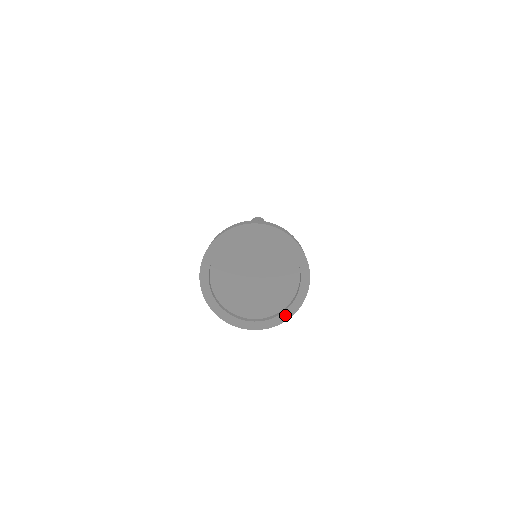
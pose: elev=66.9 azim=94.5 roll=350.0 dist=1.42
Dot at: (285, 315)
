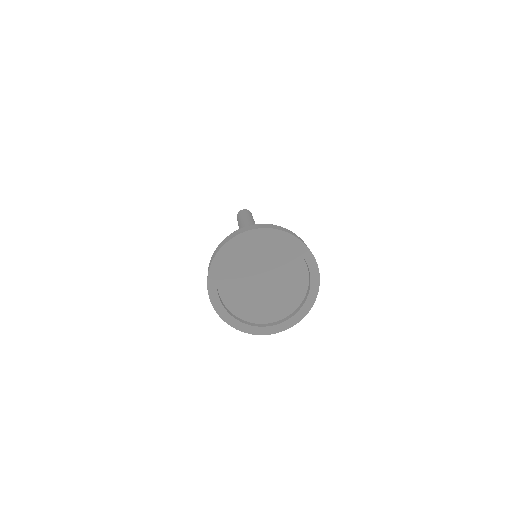
Dot at: (279, 327)
